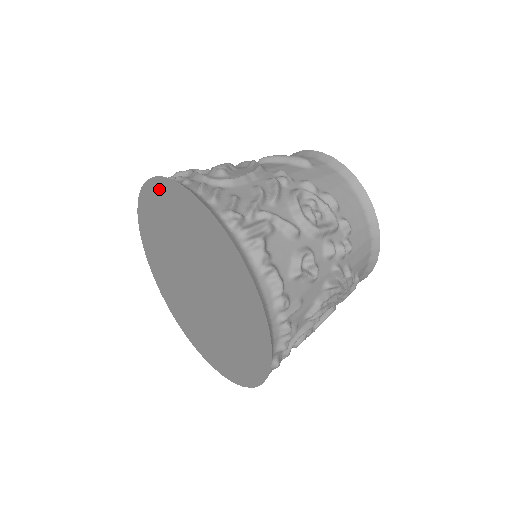
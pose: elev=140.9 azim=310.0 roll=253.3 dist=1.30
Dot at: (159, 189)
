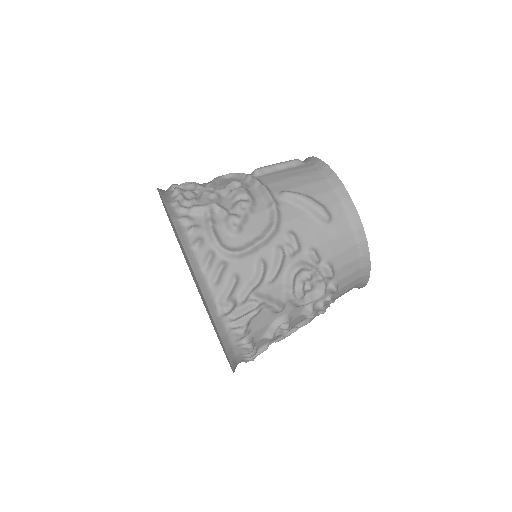
Dot at: occluded
